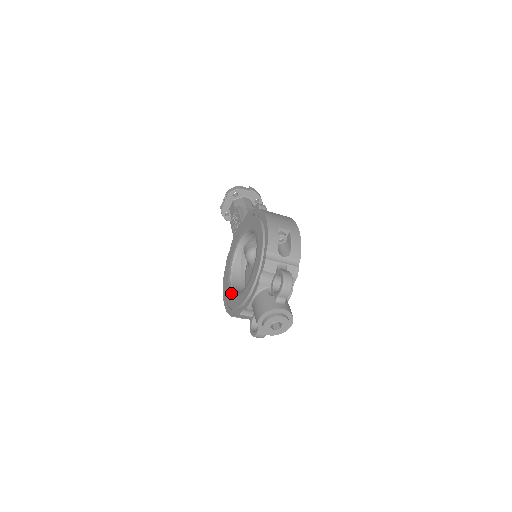
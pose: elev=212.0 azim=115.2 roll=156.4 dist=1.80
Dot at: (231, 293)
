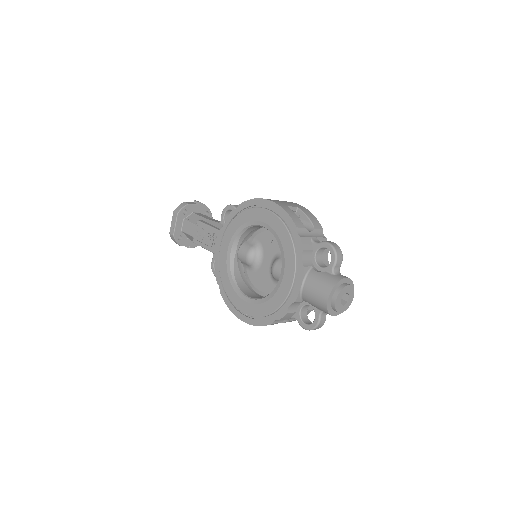
Dot at: (253, 302)
